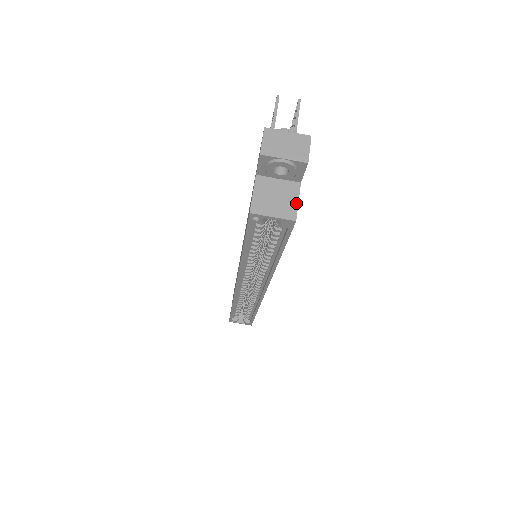
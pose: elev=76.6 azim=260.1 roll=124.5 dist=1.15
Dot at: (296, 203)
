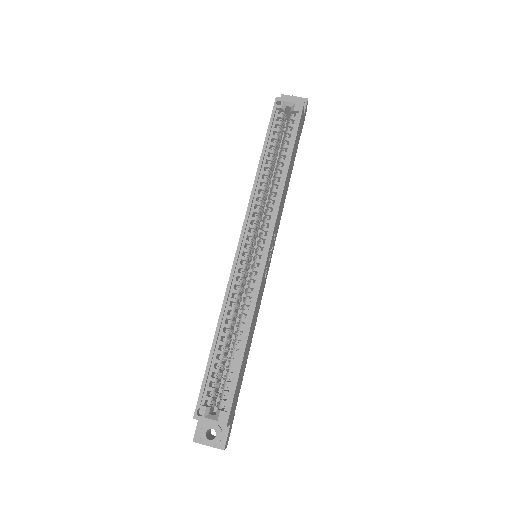
Dot at: (303, 109)
